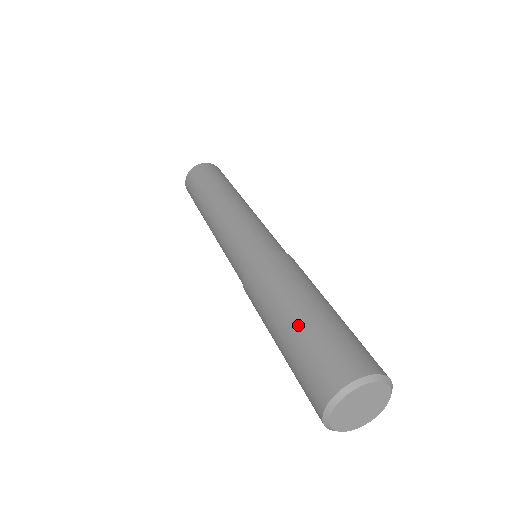
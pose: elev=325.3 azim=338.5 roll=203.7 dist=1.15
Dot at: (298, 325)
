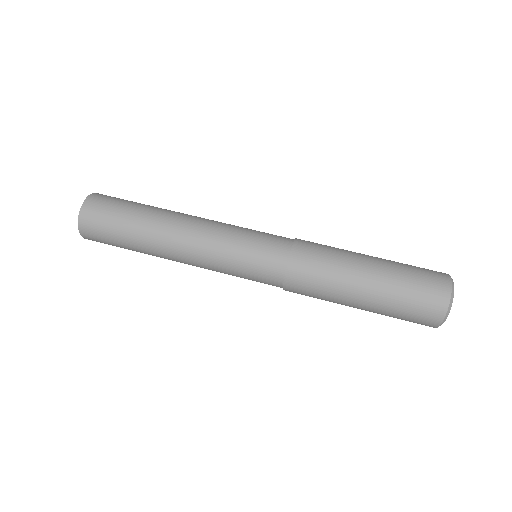
Dot at: (376, 304)
